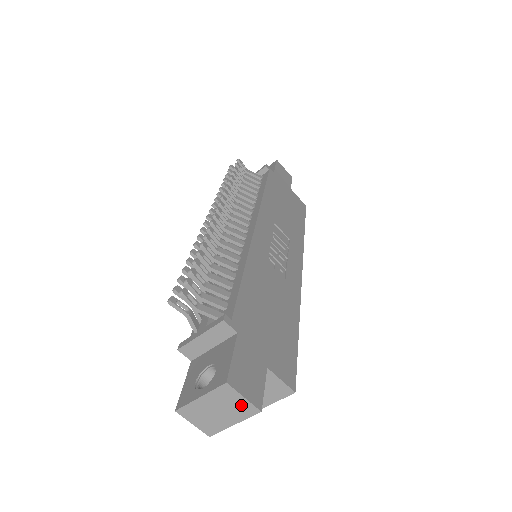
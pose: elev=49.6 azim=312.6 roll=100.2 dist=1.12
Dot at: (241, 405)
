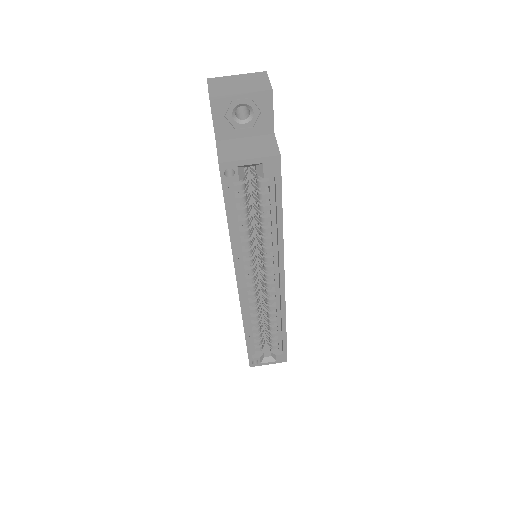
Dot at: (262, 84)
